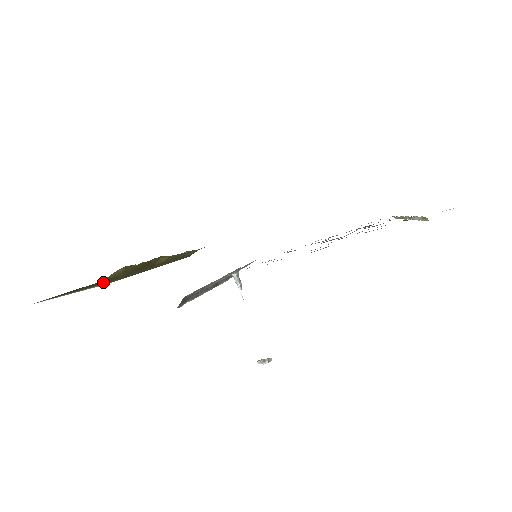
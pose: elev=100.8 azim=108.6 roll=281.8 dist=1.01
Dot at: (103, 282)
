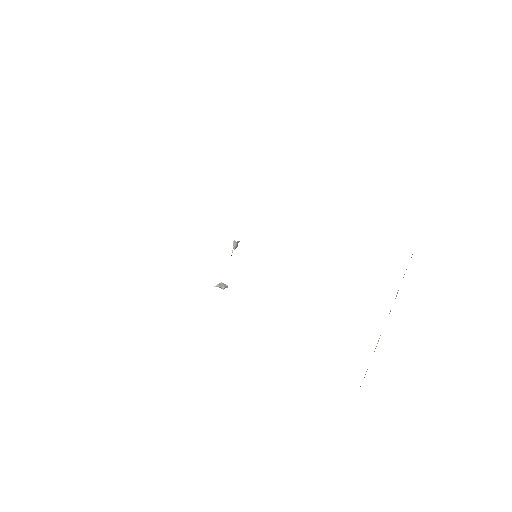
Dot at: occluded
